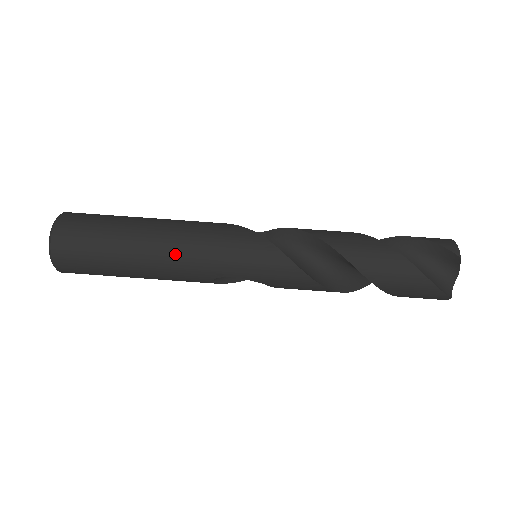
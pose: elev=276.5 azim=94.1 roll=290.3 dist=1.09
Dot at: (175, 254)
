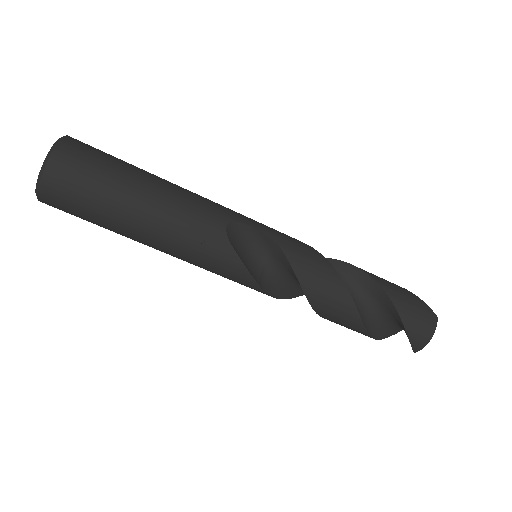
Dot at: occluded
